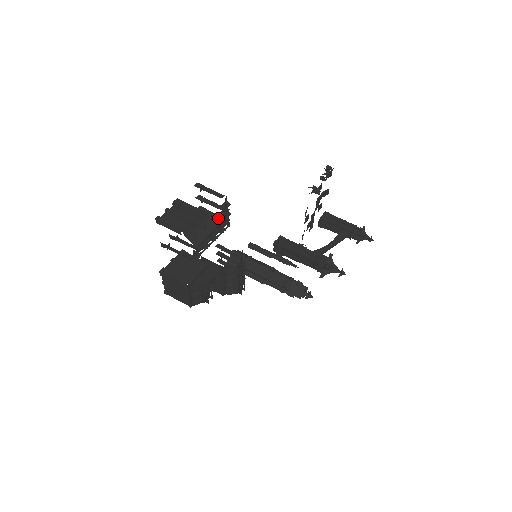
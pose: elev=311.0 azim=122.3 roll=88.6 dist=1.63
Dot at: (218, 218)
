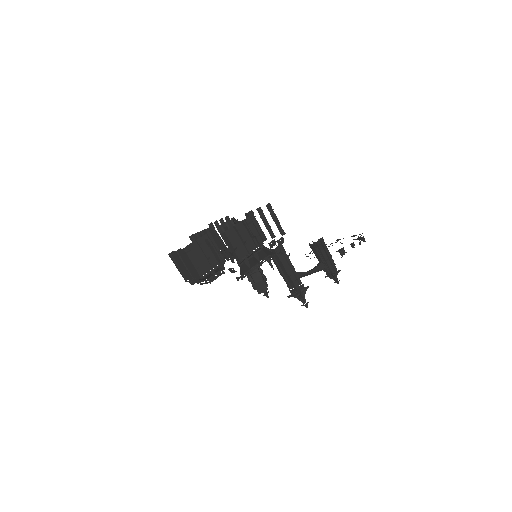
Dot at: (269, 254)
